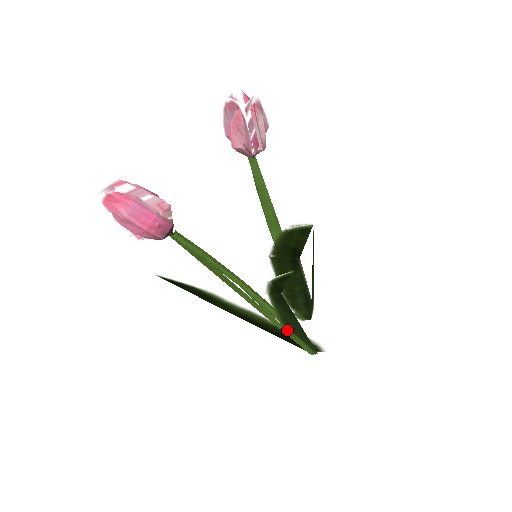
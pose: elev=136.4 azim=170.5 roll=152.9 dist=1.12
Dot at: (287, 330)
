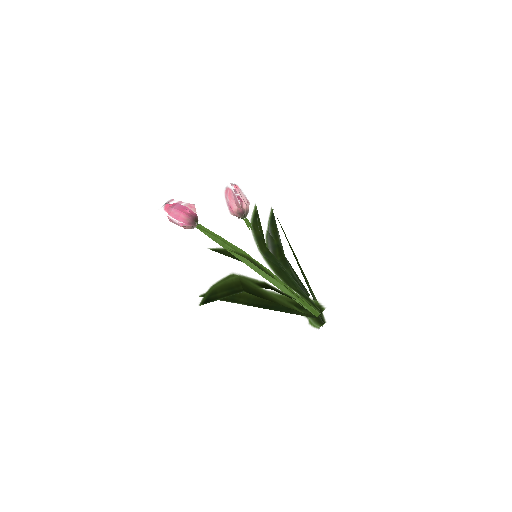
Dot at: (285, 284)
